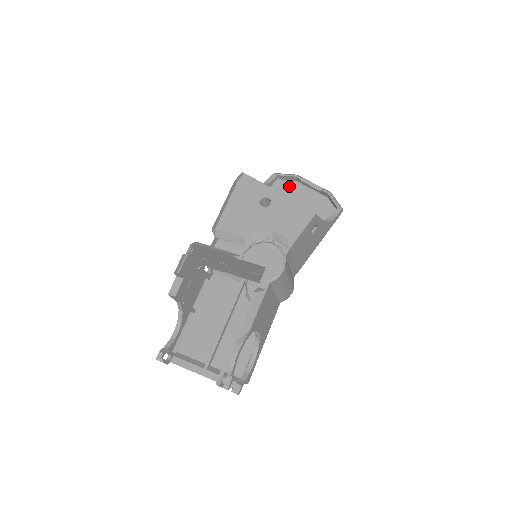
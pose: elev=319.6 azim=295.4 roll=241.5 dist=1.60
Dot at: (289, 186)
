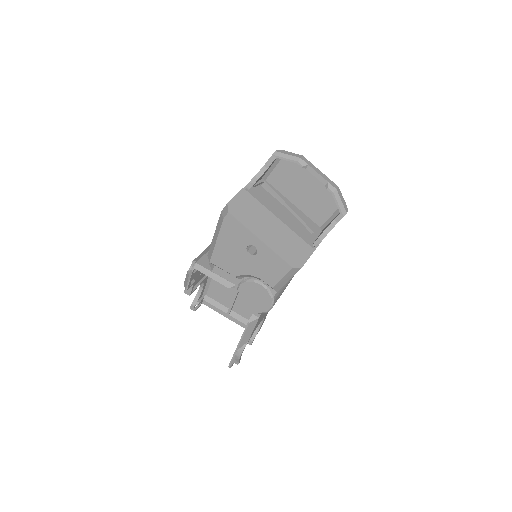
Dot at: (292, 166)
